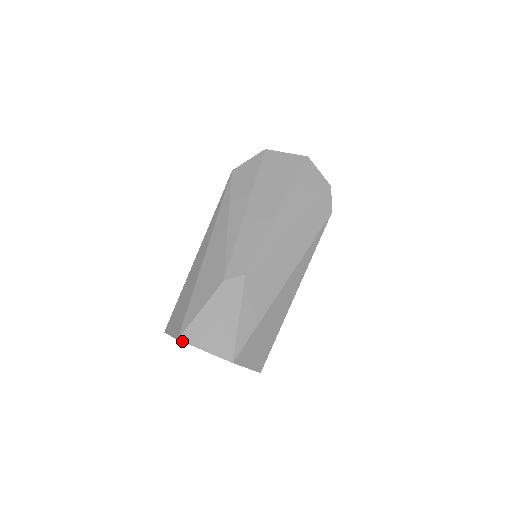
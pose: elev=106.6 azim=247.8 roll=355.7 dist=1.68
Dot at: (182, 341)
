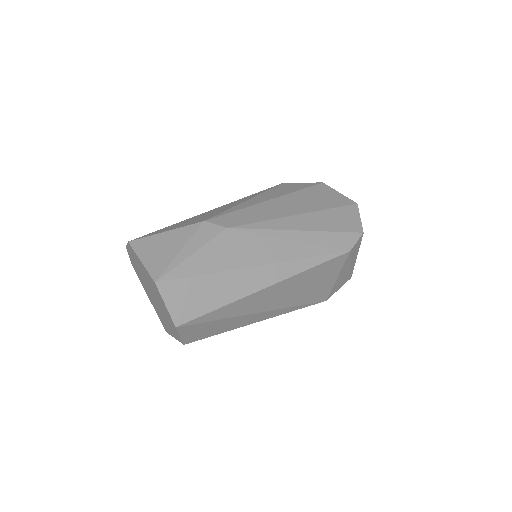
Dot at: (130, 244)
